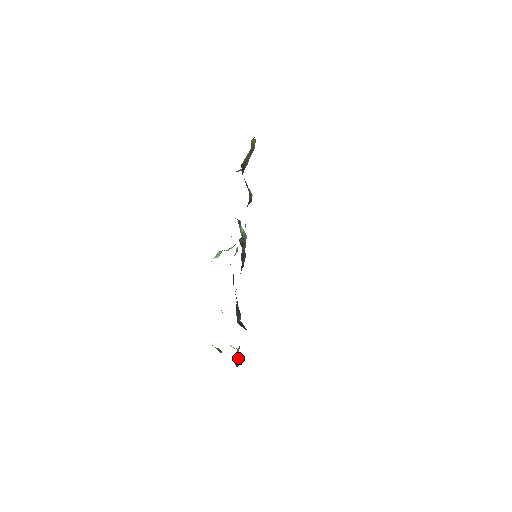
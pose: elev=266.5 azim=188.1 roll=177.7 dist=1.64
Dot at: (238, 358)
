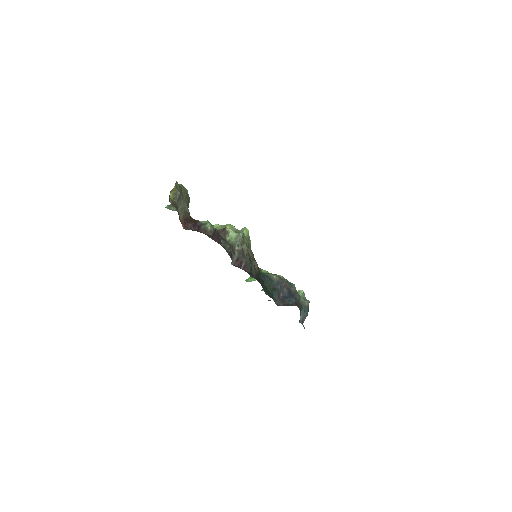
Dot at: (301, 314)
